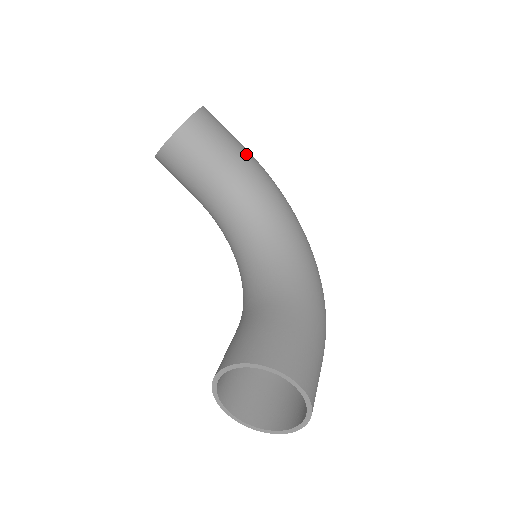
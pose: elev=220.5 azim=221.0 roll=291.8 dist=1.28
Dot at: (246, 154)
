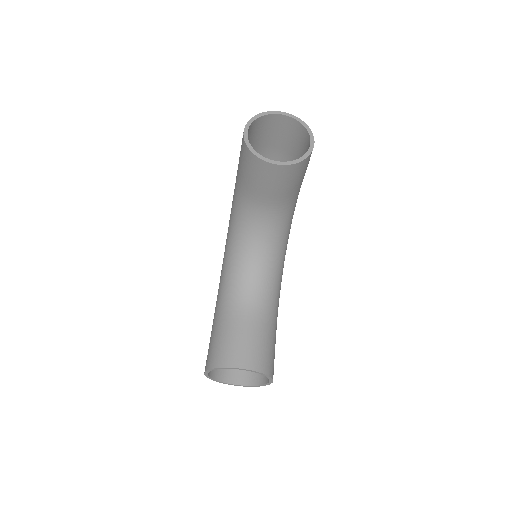
Dot at: occluded
